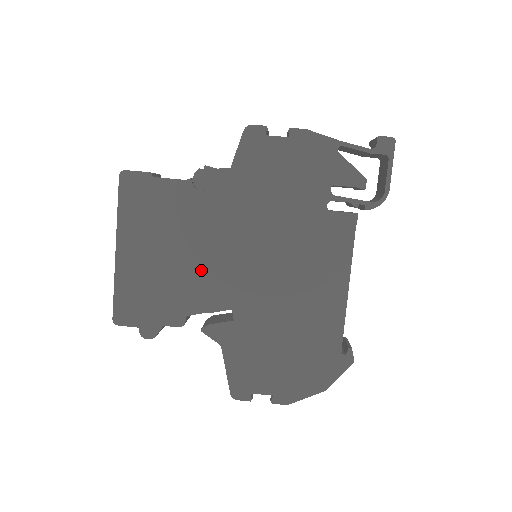
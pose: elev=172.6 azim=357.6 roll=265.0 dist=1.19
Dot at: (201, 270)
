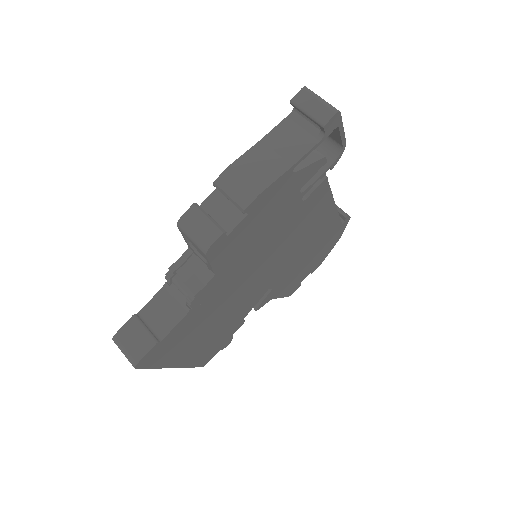
Dot at: (237, 308)
